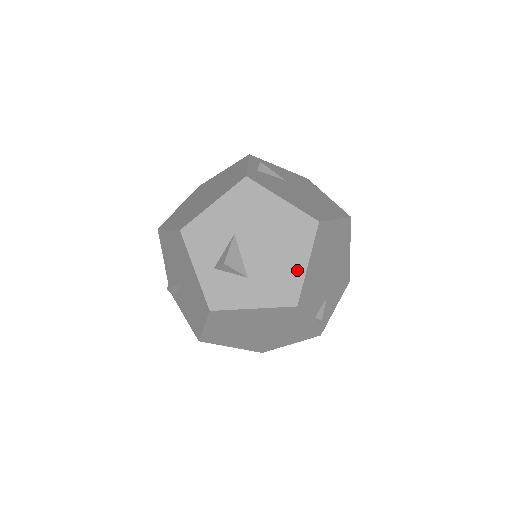
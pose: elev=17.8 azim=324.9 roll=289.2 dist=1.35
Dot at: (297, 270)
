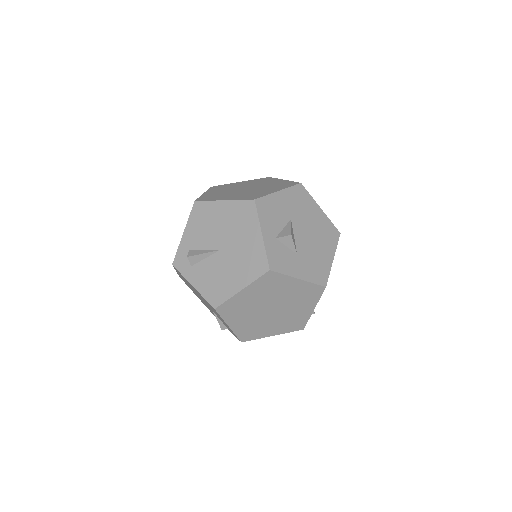
Dot at: (327, 261)
